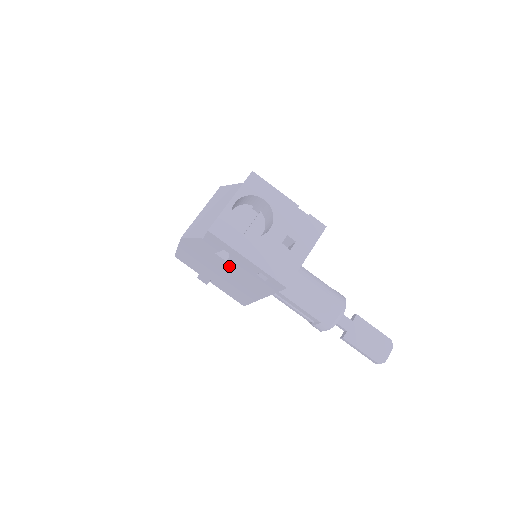
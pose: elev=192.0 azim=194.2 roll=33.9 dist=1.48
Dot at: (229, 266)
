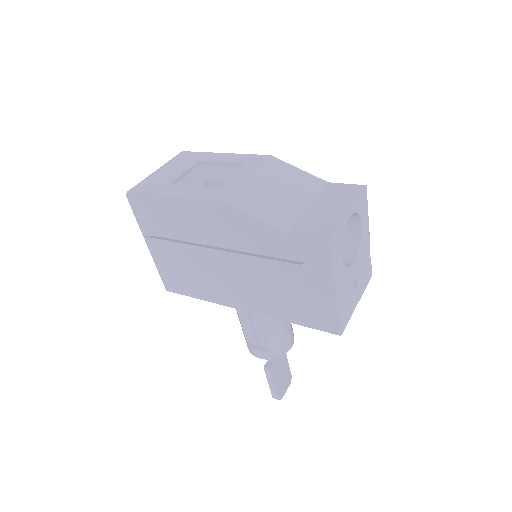
Dot at: occluded
